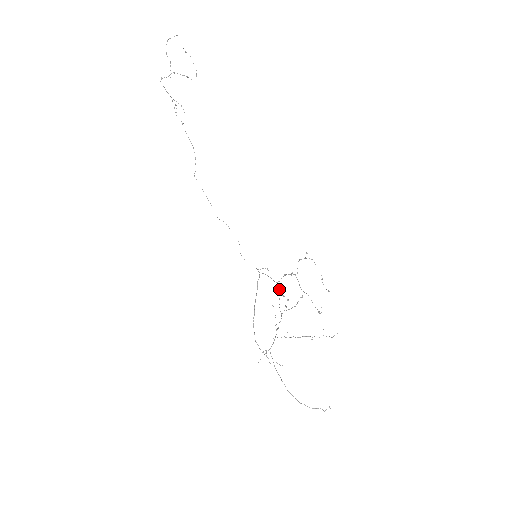
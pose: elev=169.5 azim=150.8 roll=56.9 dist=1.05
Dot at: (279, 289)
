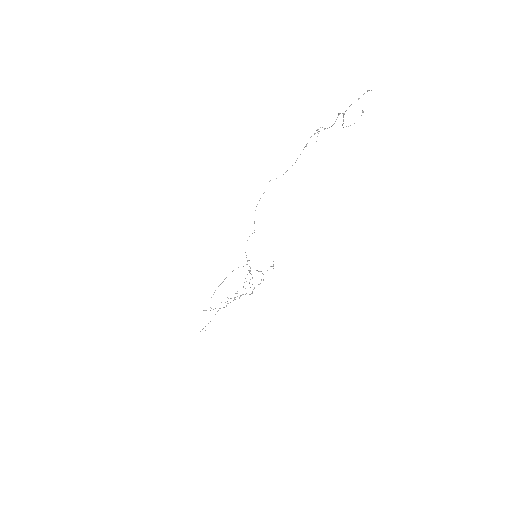
Dot at: occluded
